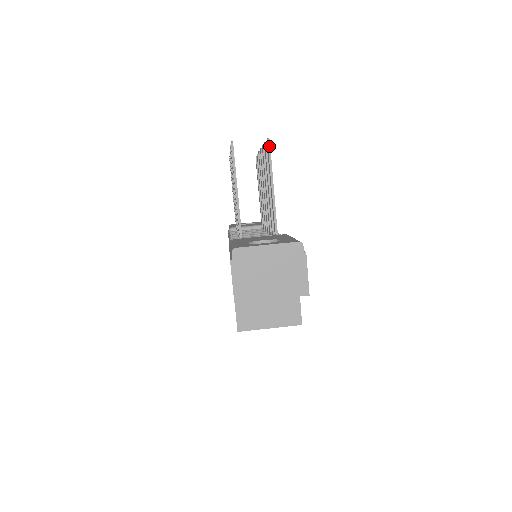
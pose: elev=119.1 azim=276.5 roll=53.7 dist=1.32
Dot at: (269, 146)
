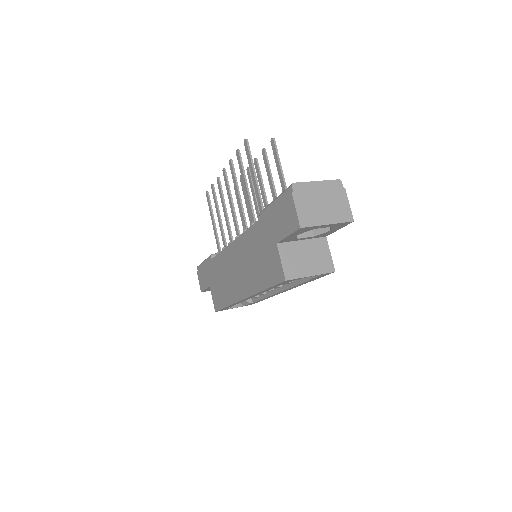
Dot at: (275, 143)
